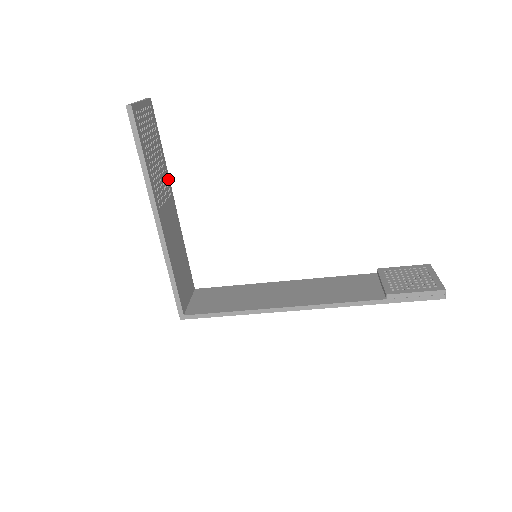
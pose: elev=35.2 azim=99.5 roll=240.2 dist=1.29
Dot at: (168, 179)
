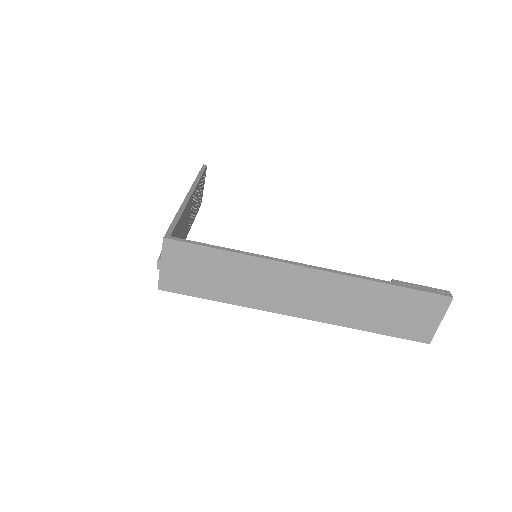
Dot at: (190, 226)
